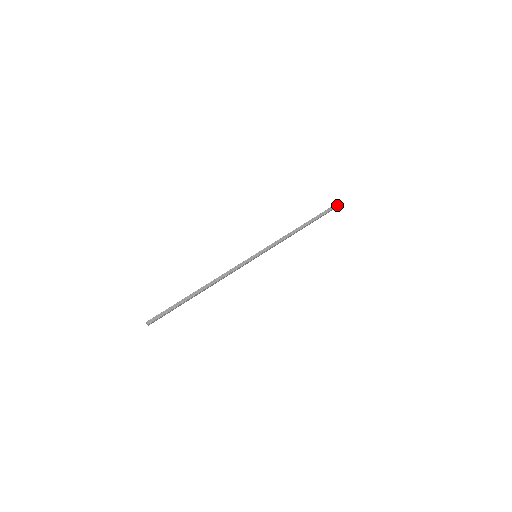
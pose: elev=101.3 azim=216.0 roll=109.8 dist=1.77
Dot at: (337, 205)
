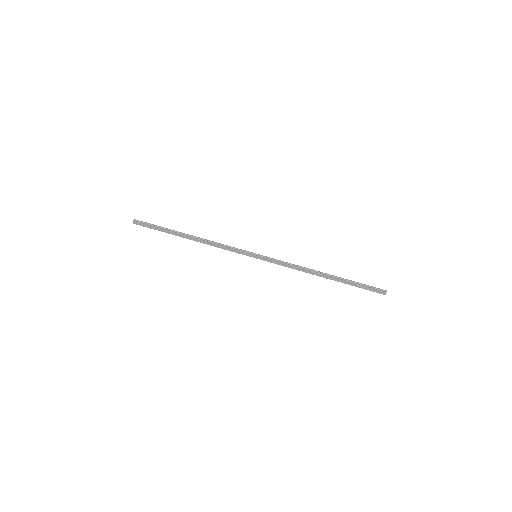
Dot at: (379, 290)
